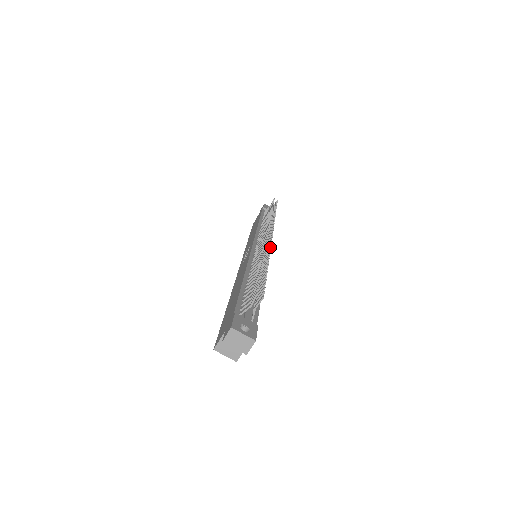
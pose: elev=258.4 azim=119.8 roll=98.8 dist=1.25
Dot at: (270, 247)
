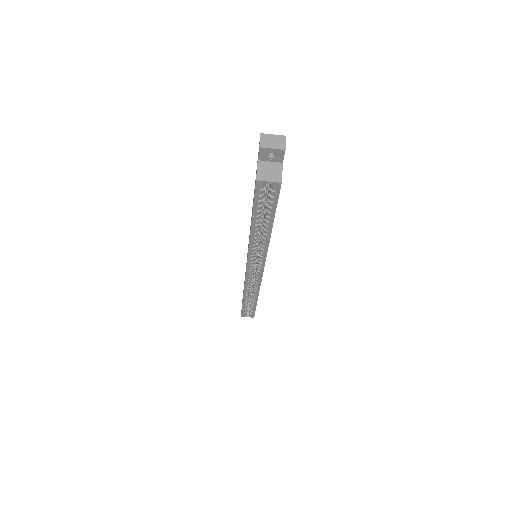
Dot at: occluded
